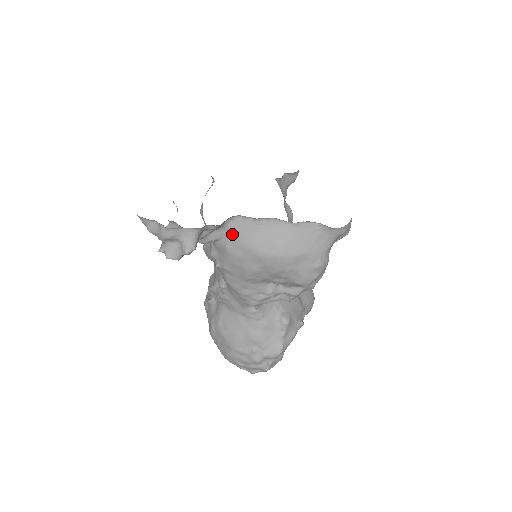
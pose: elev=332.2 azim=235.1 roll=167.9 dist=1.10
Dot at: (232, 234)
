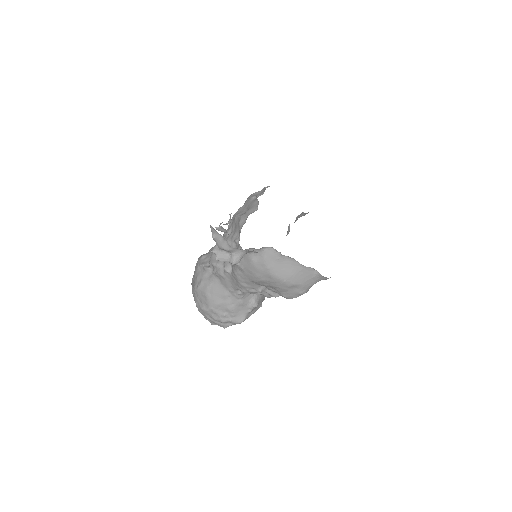
Dot at: (261, 255)
